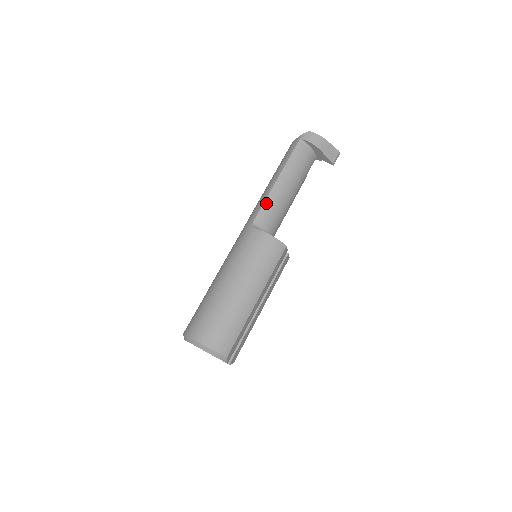
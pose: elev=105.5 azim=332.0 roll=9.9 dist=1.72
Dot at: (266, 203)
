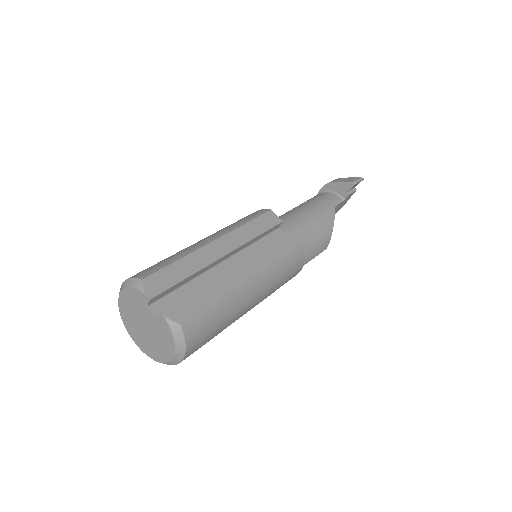
Dot at: occluded
